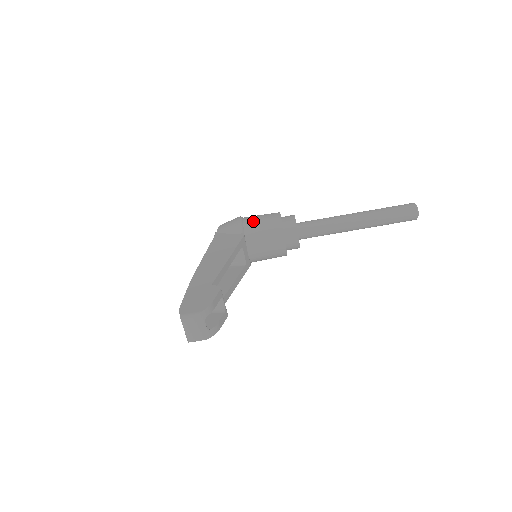
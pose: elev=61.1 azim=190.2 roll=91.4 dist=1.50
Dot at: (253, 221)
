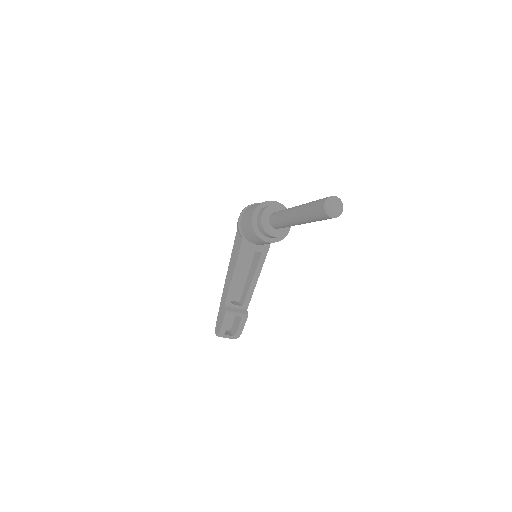
Dot at: (243, 224)
